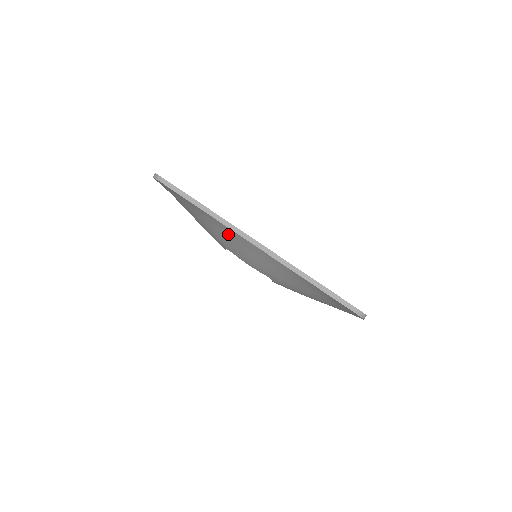
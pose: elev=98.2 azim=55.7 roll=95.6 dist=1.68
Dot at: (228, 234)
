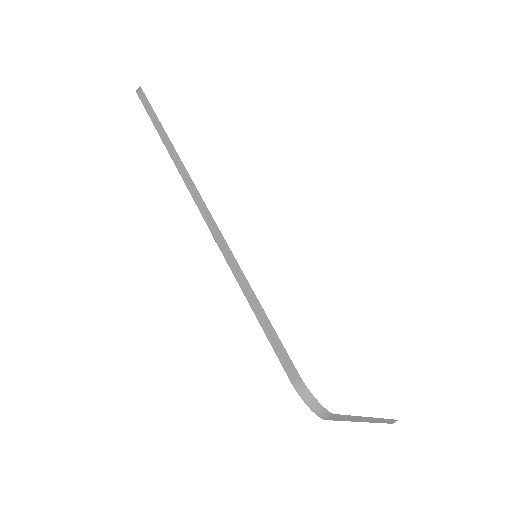
Dot at: occluded
